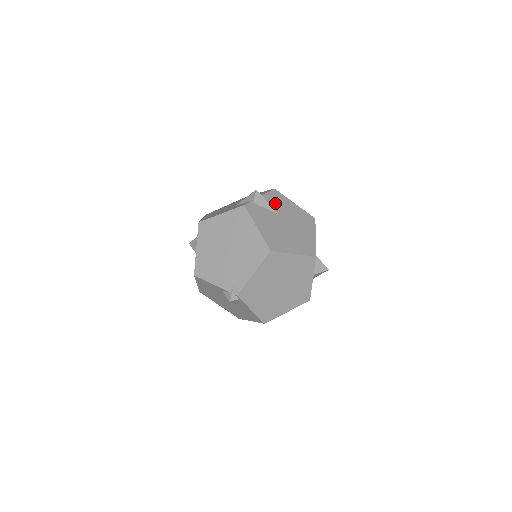
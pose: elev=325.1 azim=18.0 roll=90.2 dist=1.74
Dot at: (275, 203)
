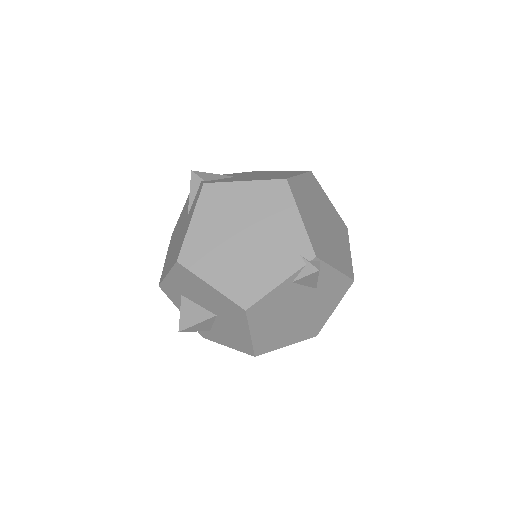
Dot at: occluded
